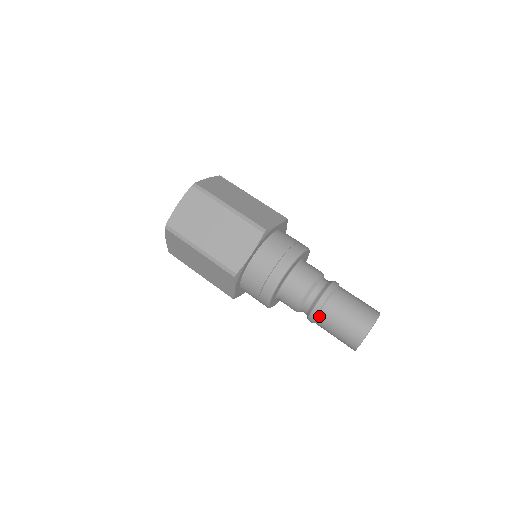
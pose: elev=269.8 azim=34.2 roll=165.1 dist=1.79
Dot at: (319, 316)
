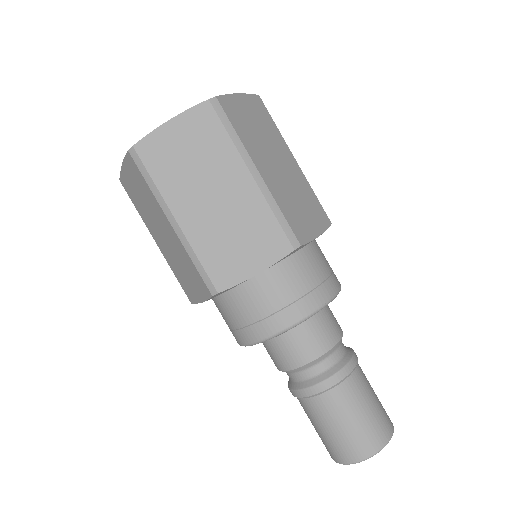
Dot at: (310, 400)
